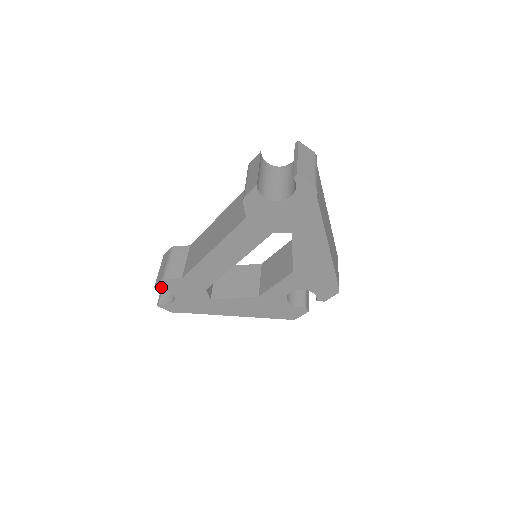
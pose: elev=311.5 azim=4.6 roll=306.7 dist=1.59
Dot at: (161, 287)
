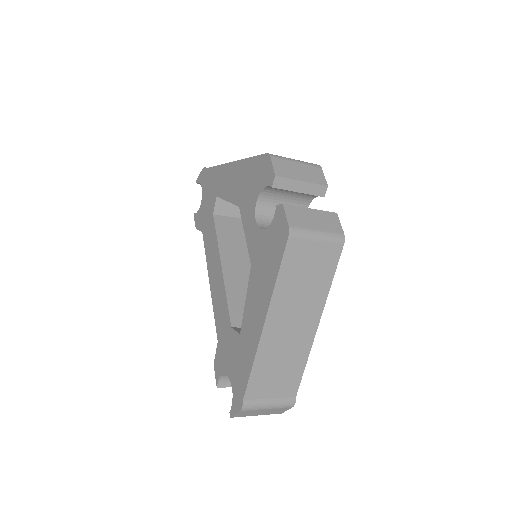
Dot at: (219, 379)
